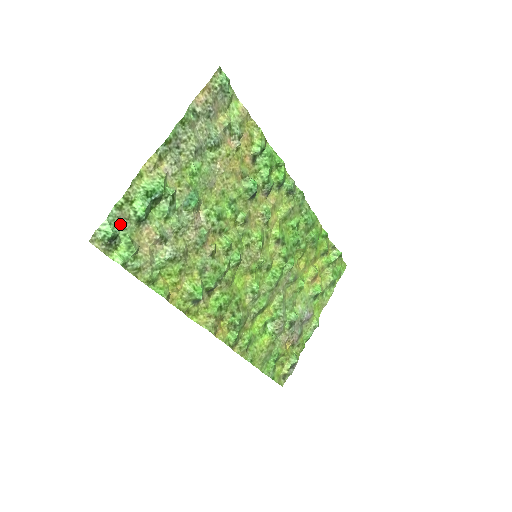
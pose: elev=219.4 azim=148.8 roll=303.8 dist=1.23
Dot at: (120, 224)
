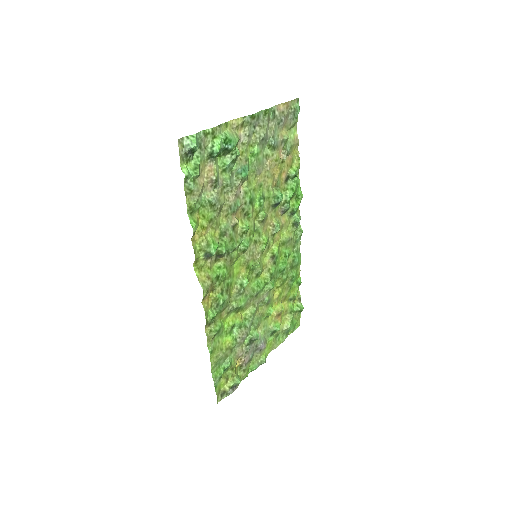
Dot at: (200, 146)
